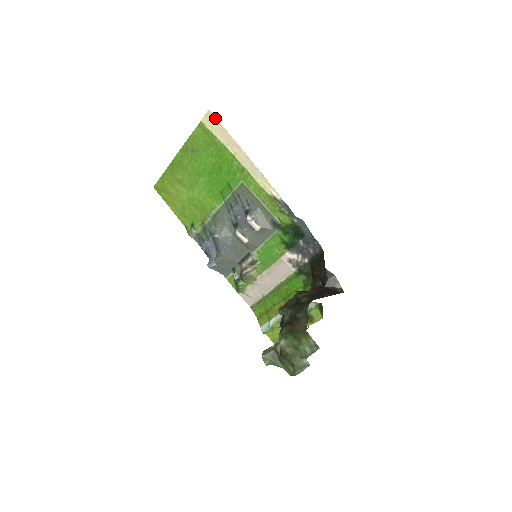
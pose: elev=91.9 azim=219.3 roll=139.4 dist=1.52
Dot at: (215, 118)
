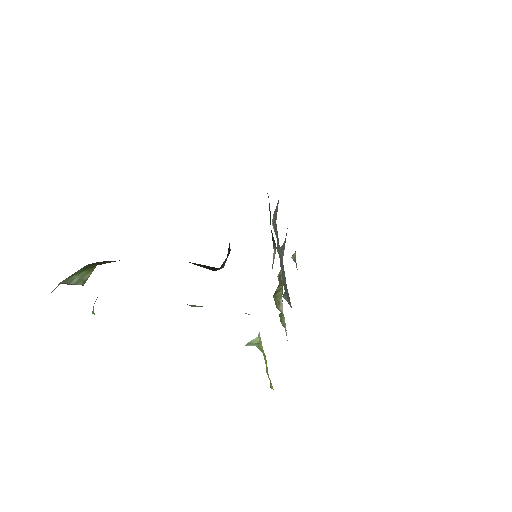
Dot at: occluded
